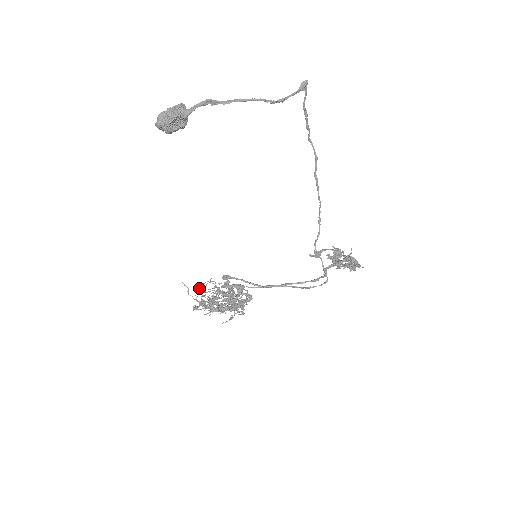
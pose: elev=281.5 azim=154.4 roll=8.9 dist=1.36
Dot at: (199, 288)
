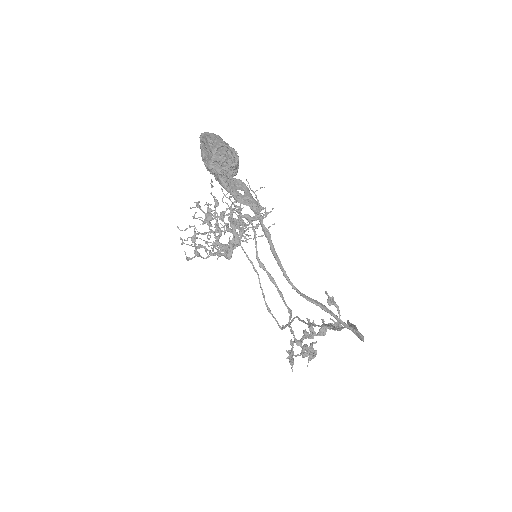
Dot at: occluded
